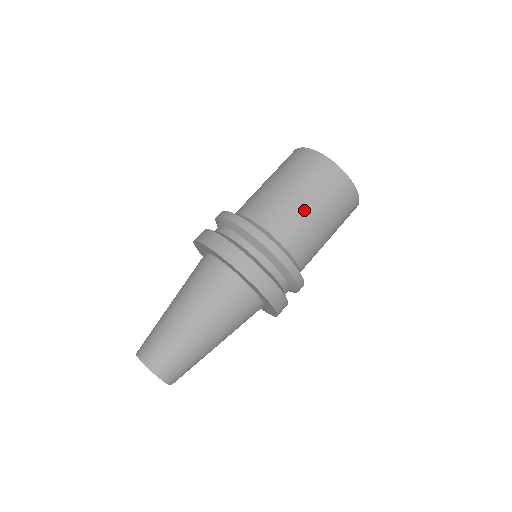
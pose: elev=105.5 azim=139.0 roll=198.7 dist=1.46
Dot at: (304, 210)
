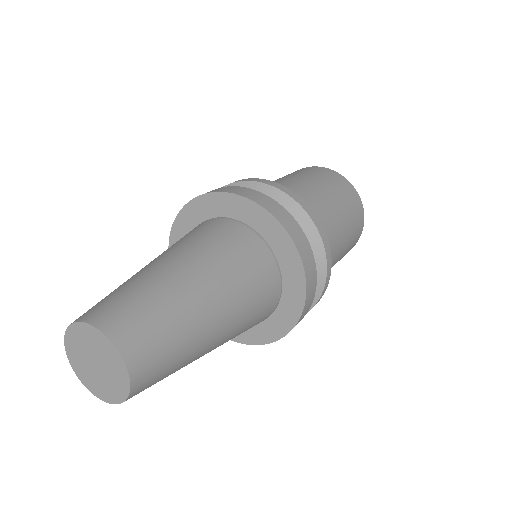
Dot at: (307, 186)
